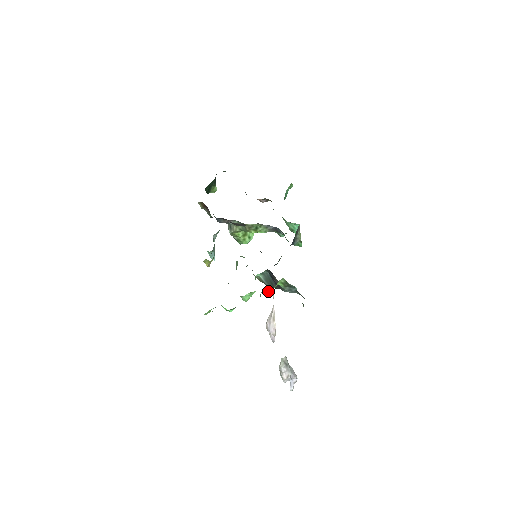
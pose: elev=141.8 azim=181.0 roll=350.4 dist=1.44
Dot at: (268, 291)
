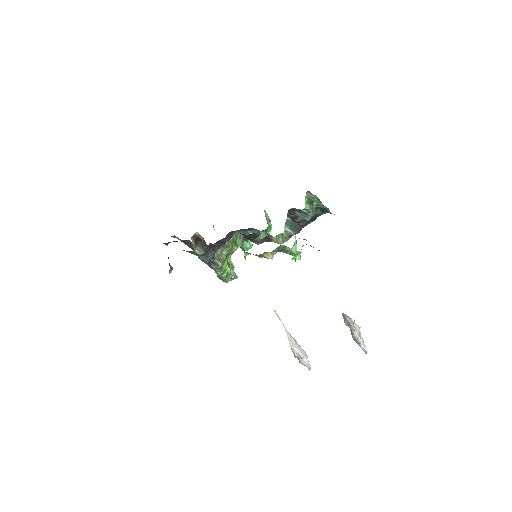
Dot at: occluded
